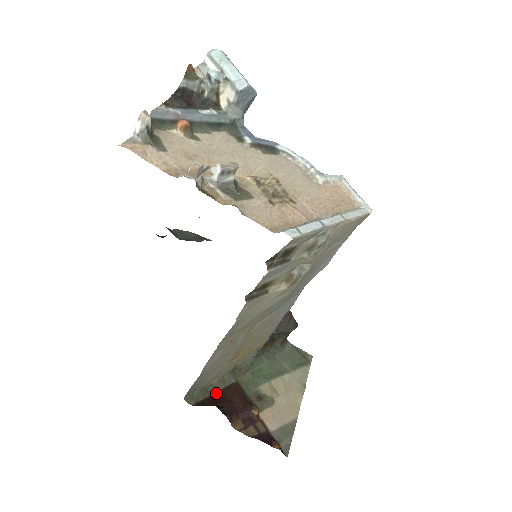
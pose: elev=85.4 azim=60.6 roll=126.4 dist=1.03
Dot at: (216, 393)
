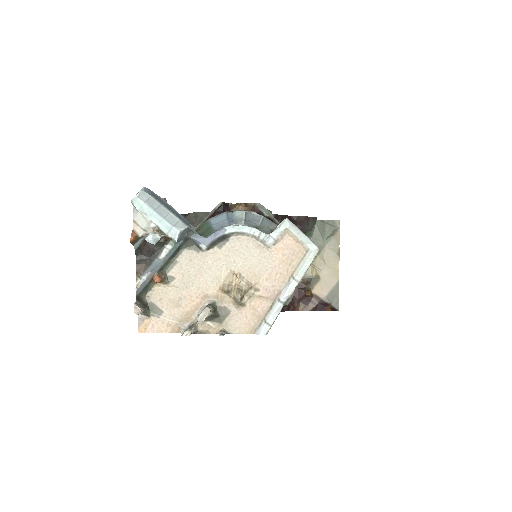
Dot at: occluded
